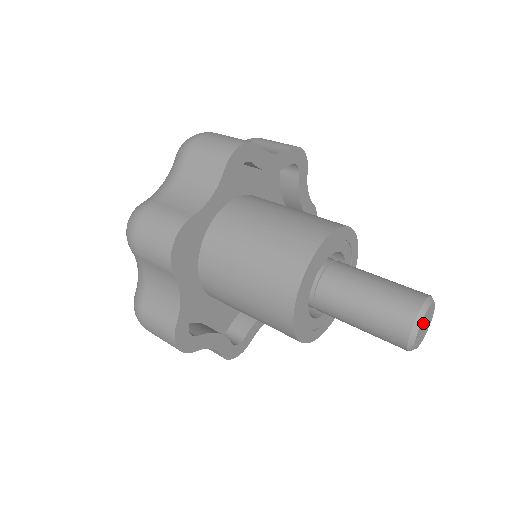
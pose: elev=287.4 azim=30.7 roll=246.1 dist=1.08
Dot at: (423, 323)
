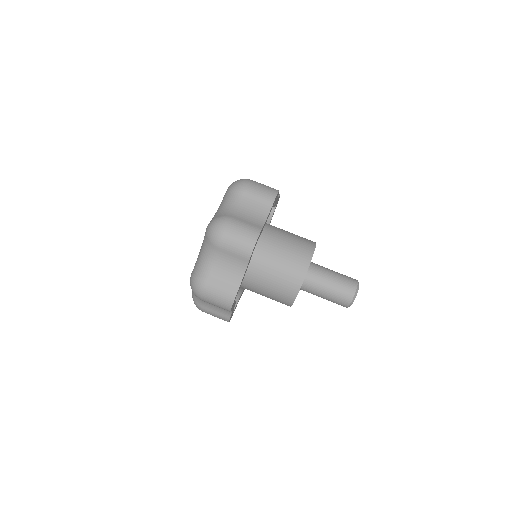
Dot at: occluded
